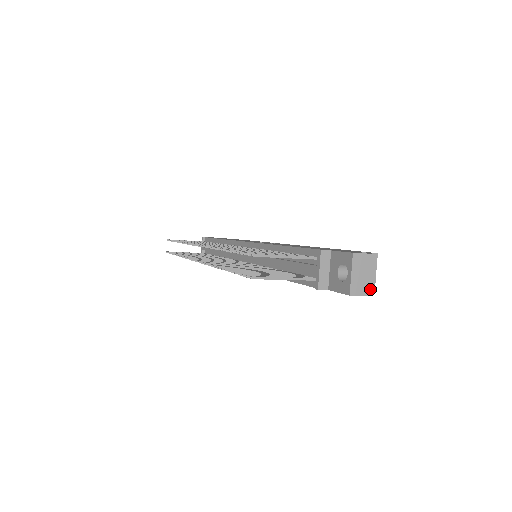
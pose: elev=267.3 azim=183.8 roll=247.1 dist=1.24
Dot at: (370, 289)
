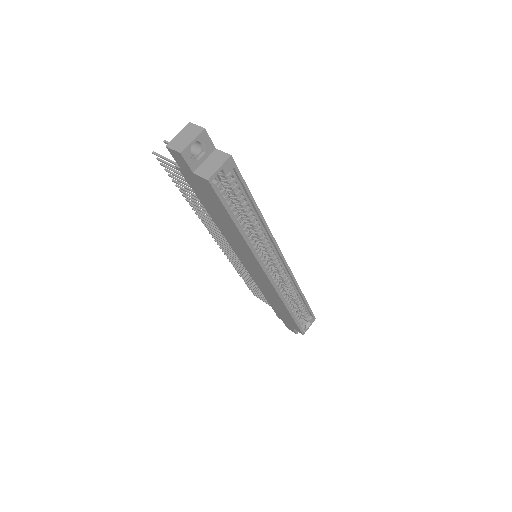
Dot at: (182, 148)
